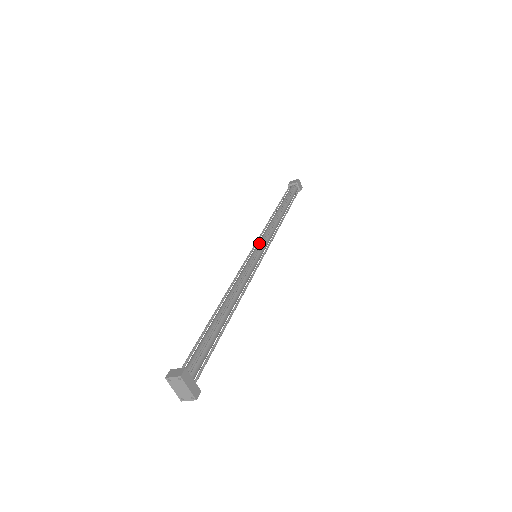
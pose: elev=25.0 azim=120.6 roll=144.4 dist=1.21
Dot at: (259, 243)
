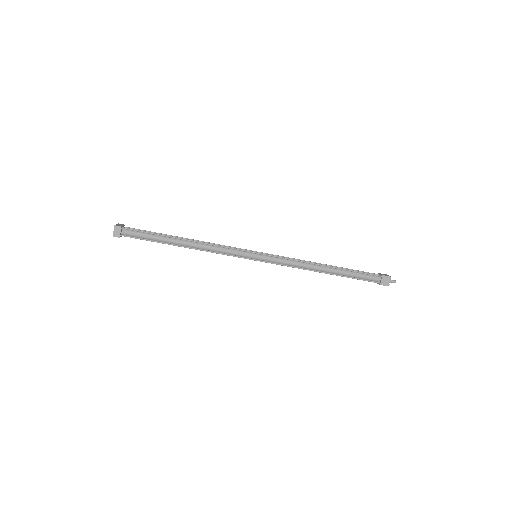
Dot at: occluded
